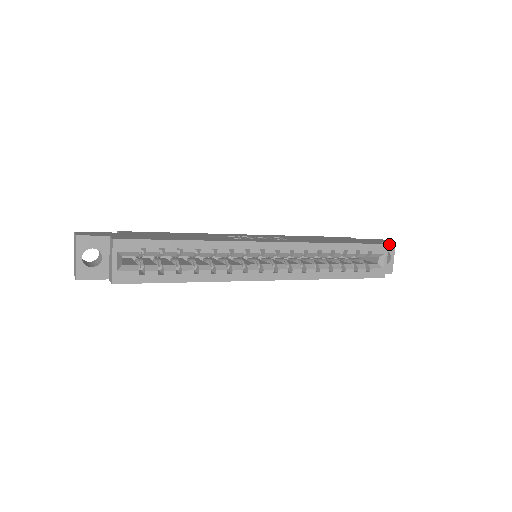
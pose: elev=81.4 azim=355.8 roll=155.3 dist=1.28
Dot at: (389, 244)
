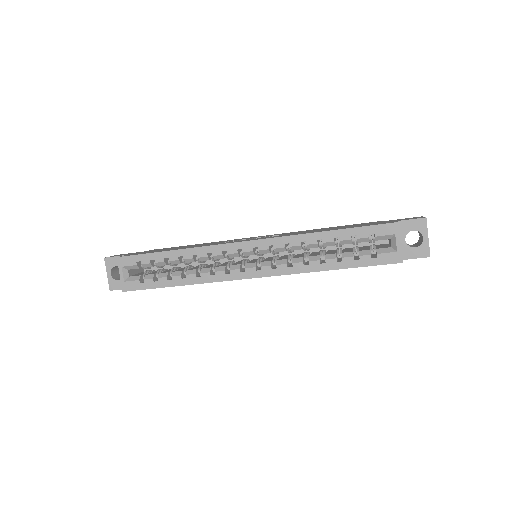
Dot at: (416, 221)
